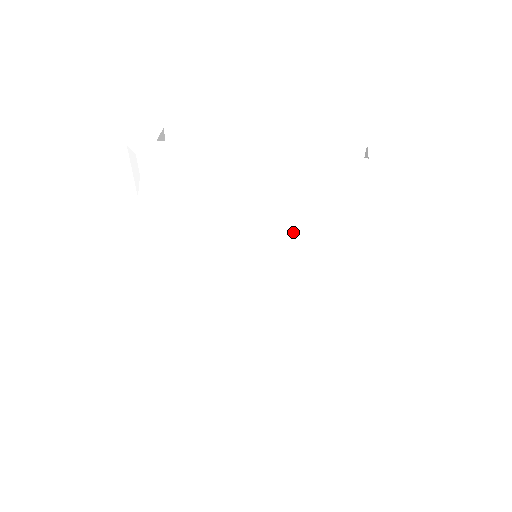
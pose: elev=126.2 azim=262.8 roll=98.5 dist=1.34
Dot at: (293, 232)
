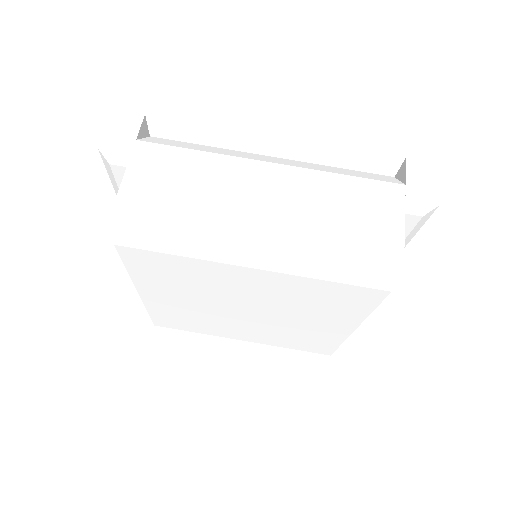
Dot at: (303, 281)
